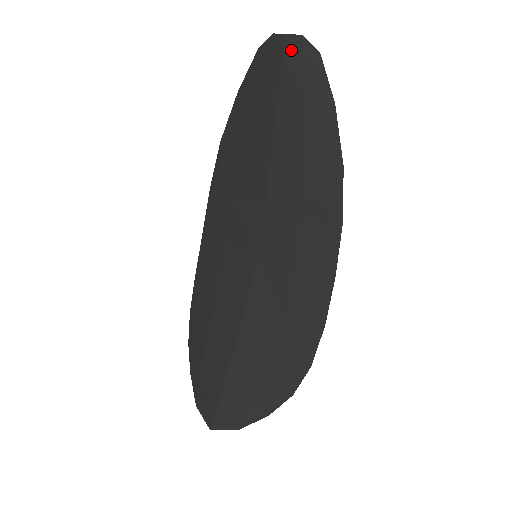
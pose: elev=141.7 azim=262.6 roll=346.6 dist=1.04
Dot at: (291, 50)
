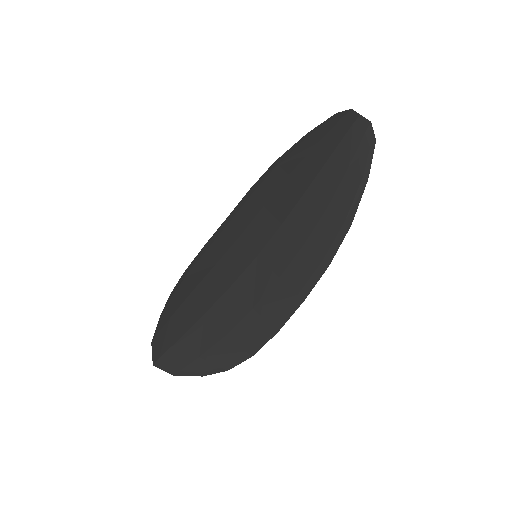
Dot at: (358, 127)
